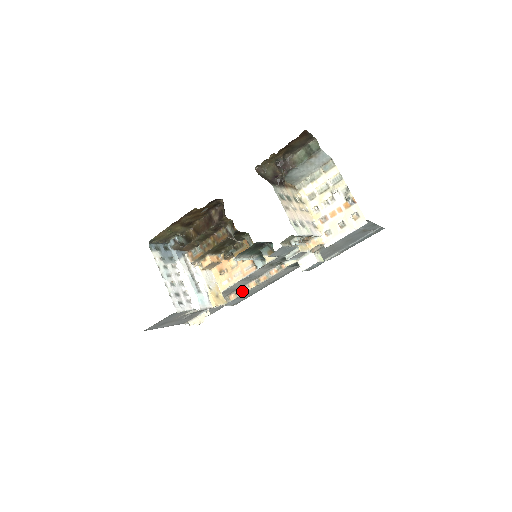
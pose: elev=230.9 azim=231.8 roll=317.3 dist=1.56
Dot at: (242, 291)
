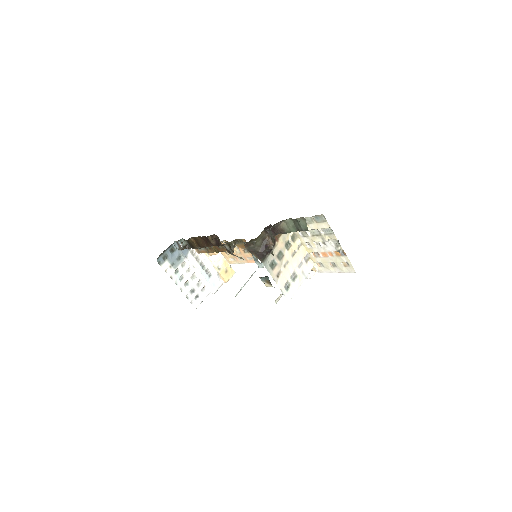
Dot at: occluded
